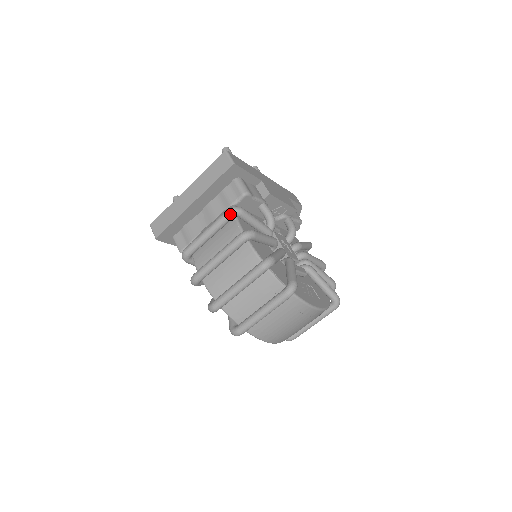
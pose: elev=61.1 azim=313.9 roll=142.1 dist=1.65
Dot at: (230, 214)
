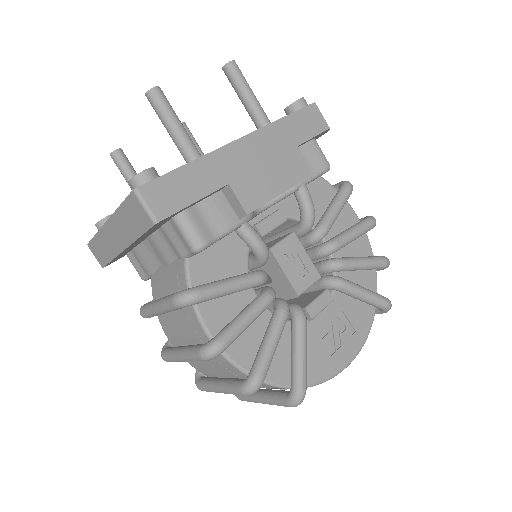
Dot at: (178, 308)
